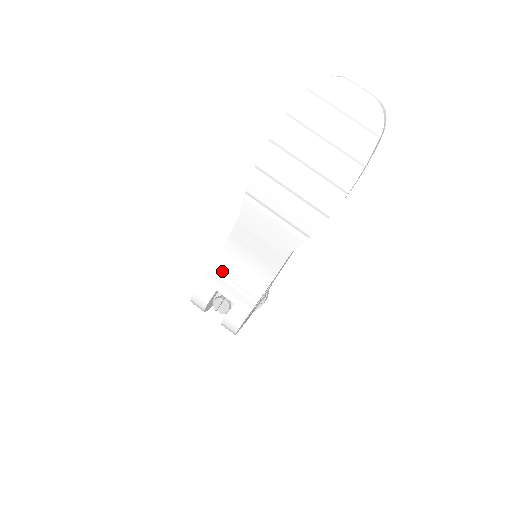
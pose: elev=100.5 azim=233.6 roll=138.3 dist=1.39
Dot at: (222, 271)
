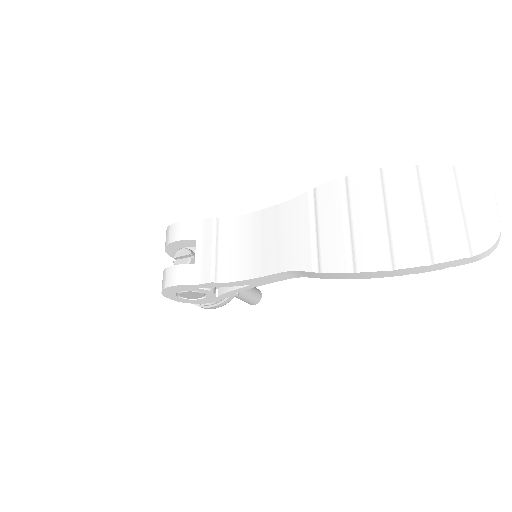
Dot at: (220, 231)
